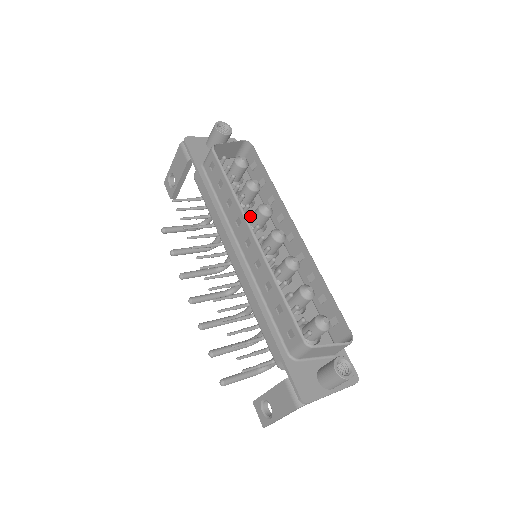
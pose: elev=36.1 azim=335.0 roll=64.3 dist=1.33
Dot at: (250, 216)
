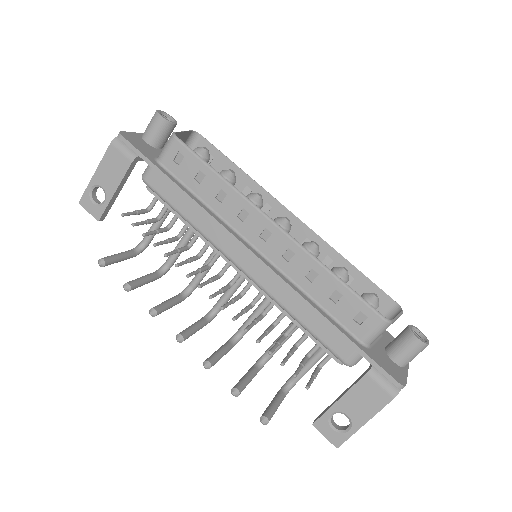
Dot at: occluded
